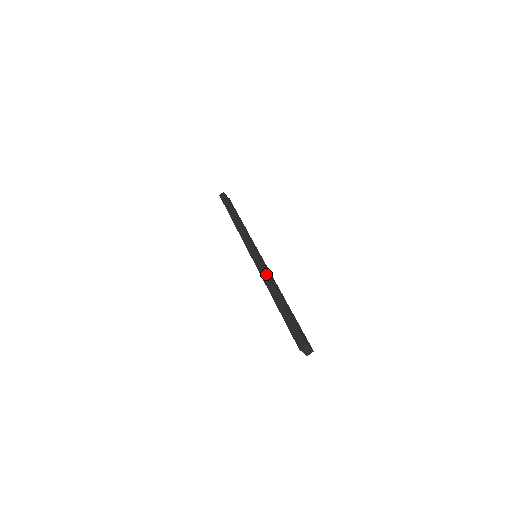
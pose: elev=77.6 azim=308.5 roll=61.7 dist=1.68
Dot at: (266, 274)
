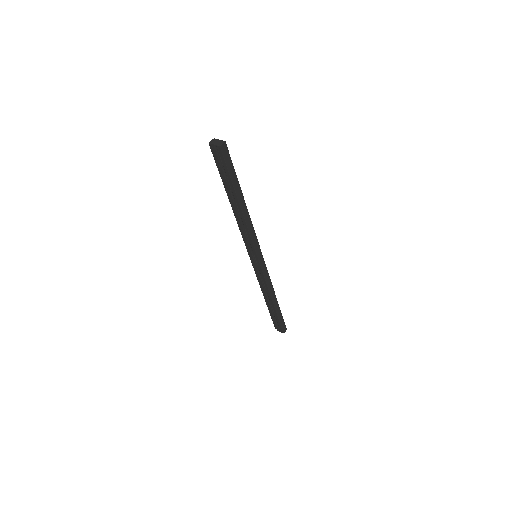
Dot at: occluded
